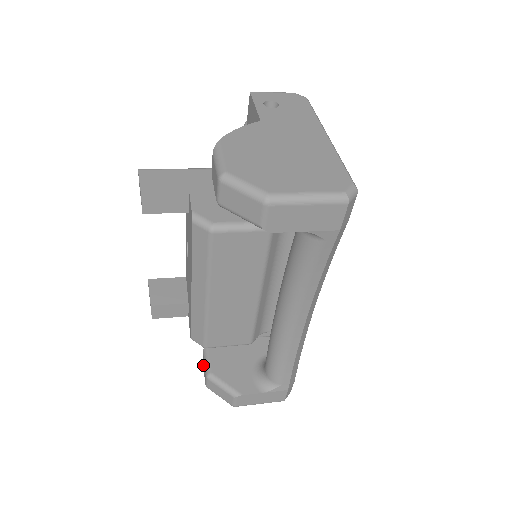
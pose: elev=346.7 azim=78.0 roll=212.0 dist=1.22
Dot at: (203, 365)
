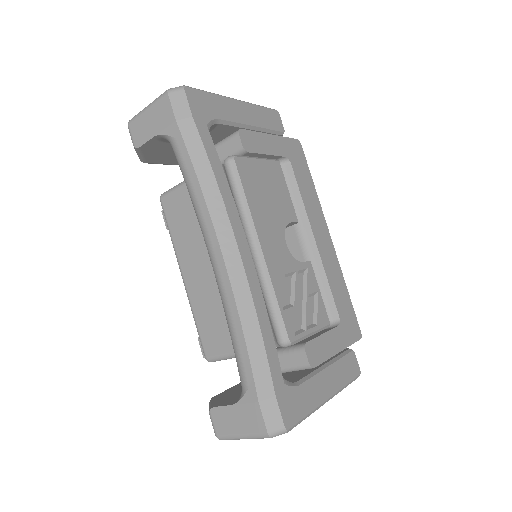
Dot at: occluded
